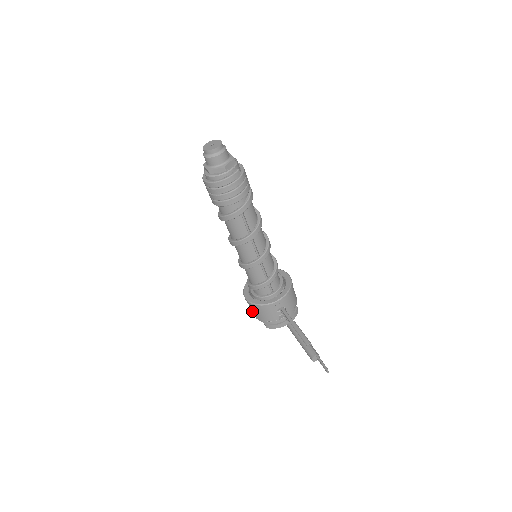
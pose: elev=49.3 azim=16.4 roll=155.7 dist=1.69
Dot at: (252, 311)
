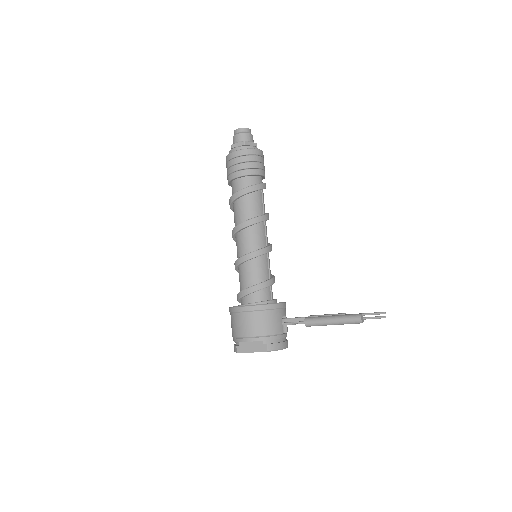
Dot at: (250, 327)
